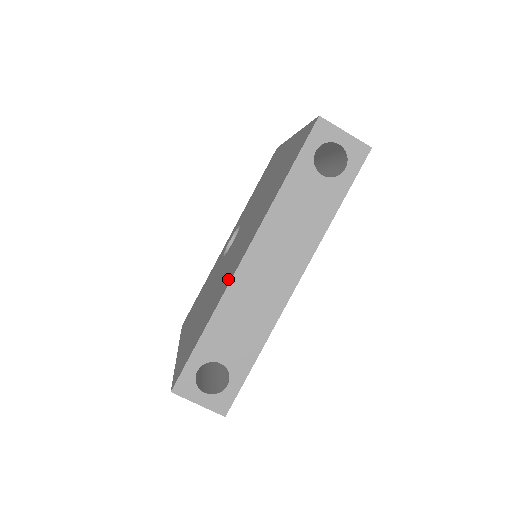
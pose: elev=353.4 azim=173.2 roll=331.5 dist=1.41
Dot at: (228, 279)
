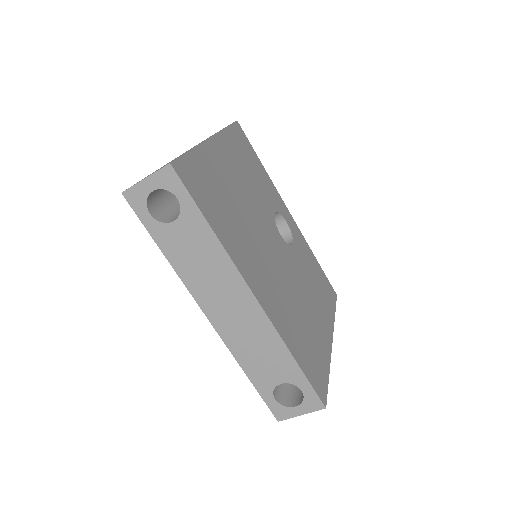
Dot at: occluded
